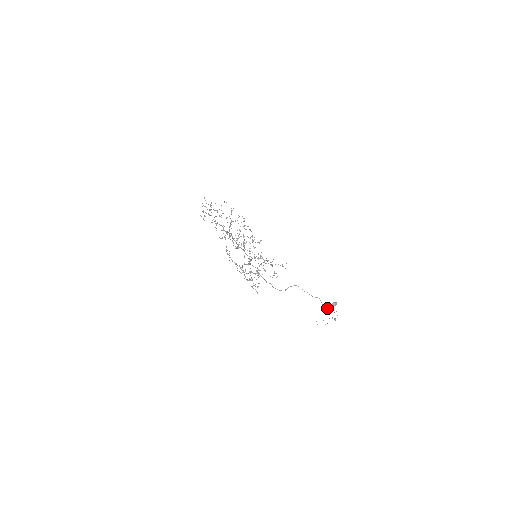
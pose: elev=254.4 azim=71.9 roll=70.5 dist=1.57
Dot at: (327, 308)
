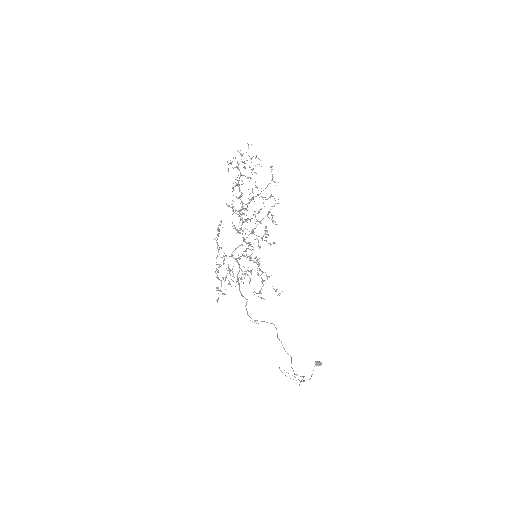
Dot at: occluded
